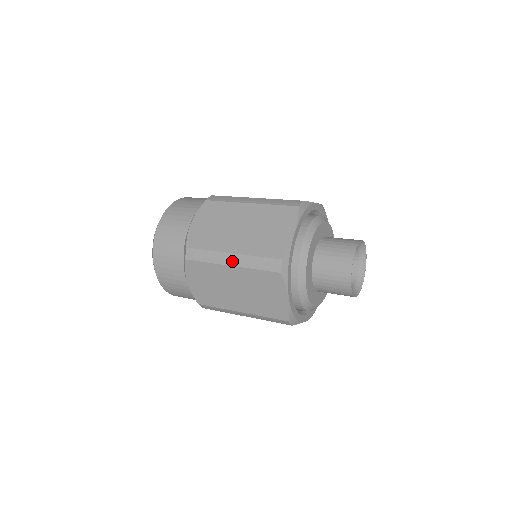
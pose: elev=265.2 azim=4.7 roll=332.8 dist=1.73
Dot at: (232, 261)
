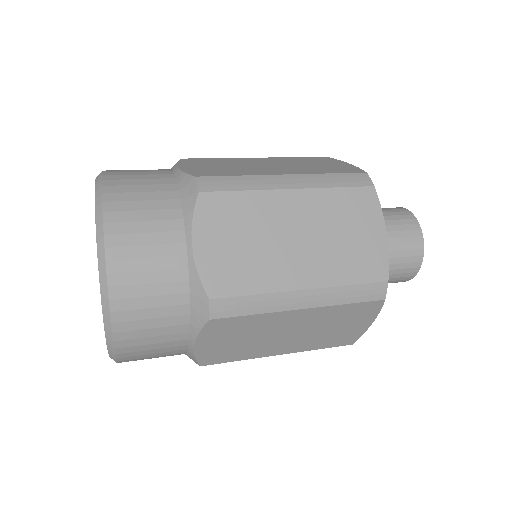
Dot at: (306, 302)
